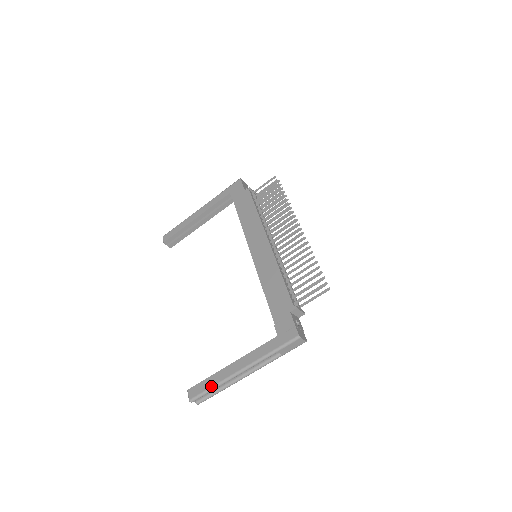
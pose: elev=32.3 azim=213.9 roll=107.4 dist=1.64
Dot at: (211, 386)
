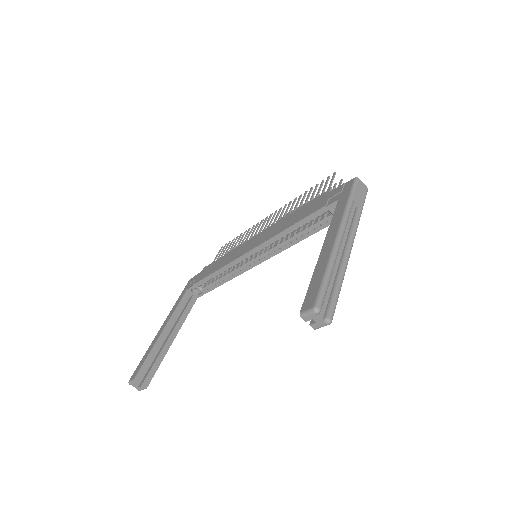
Dot at: (323, 272)
